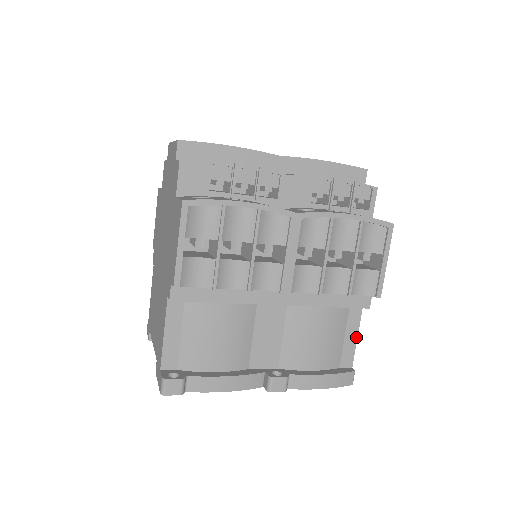
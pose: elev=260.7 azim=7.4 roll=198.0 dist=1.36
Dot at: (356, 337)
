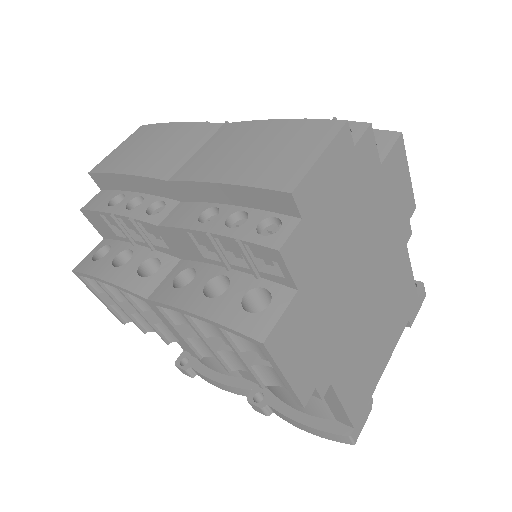
Dot at: (341, 407)
